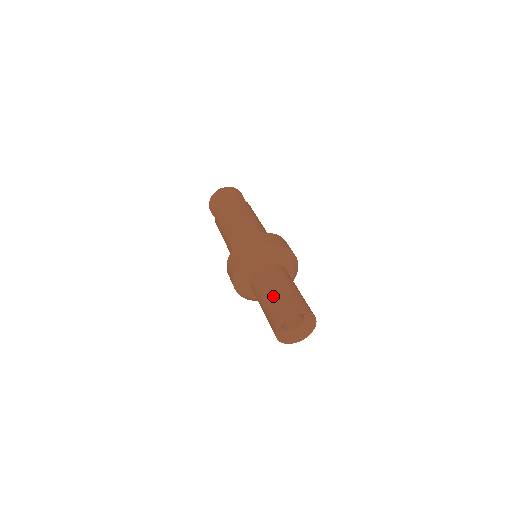
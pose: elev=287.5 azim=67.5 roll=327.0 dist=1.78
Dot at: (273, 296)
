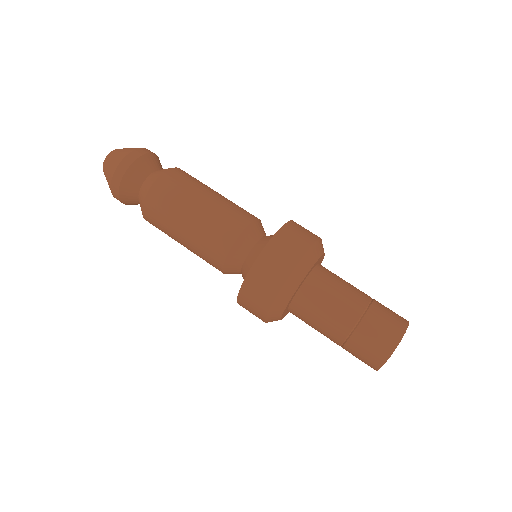
Dot at: (340, 344)
